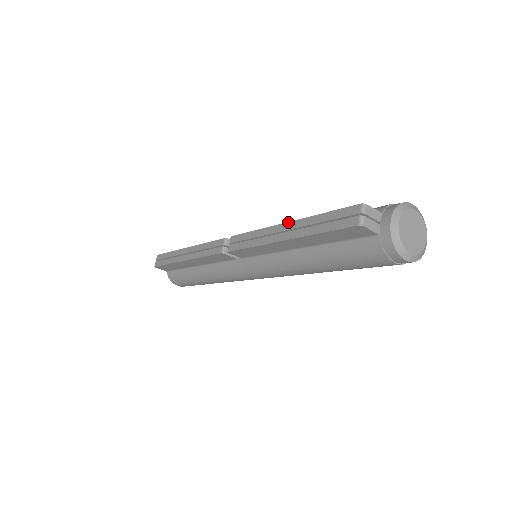
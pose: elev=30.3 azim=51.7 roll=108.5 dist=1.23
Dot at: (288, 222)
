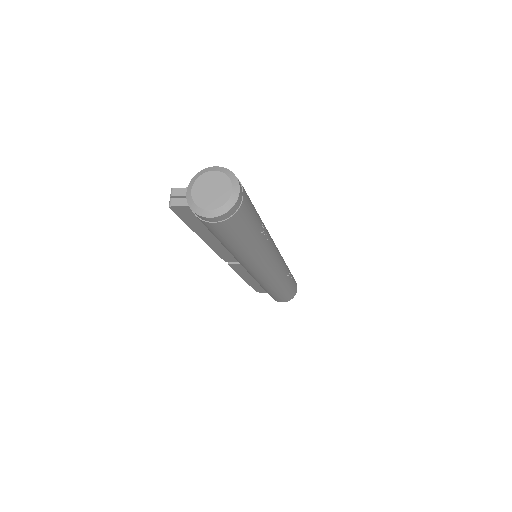
Dot at: occluded
